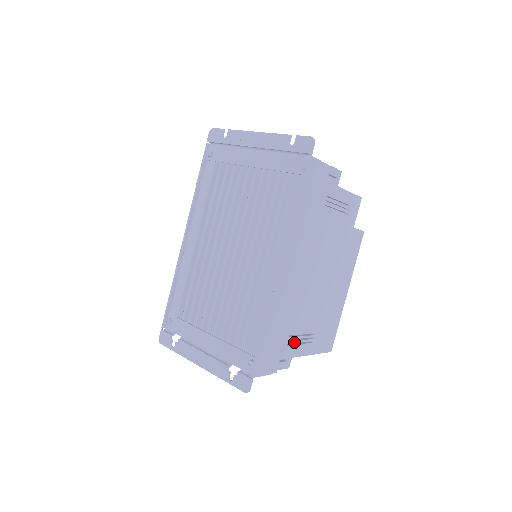
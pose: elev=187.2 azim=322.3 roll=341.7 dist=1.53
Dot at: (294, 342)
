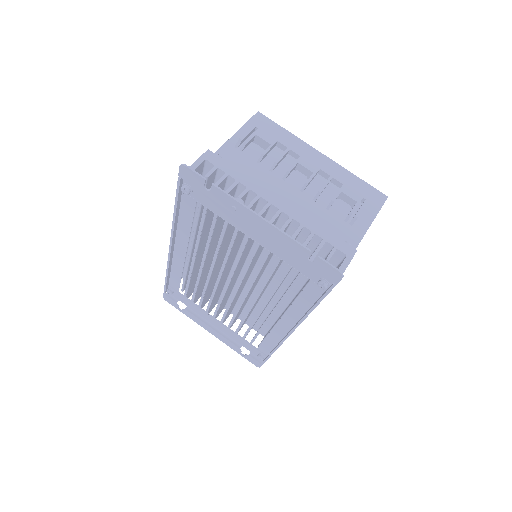
Dot at: occluded
